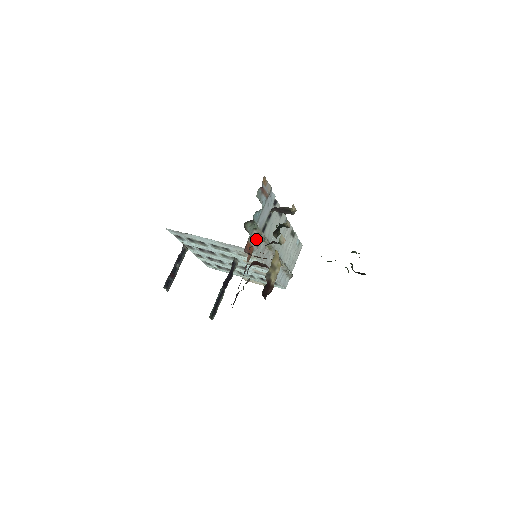
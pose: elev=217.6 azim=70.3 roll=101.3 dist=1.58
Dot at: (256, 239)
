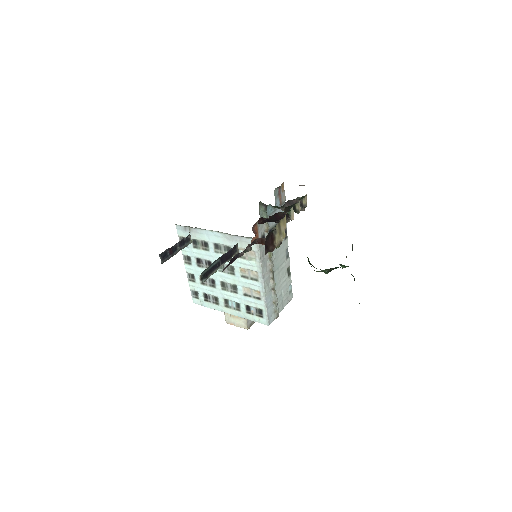
Dot at: (262, 232)
